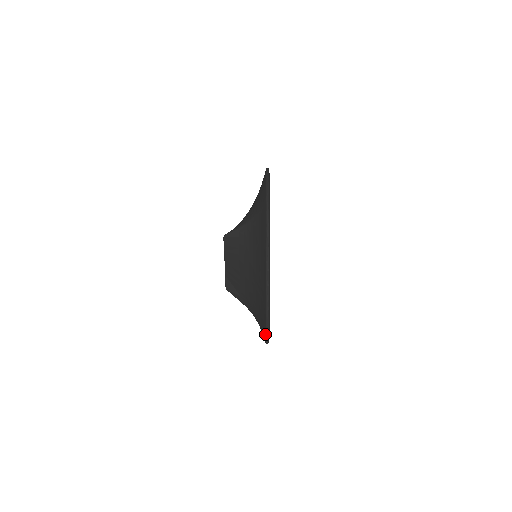
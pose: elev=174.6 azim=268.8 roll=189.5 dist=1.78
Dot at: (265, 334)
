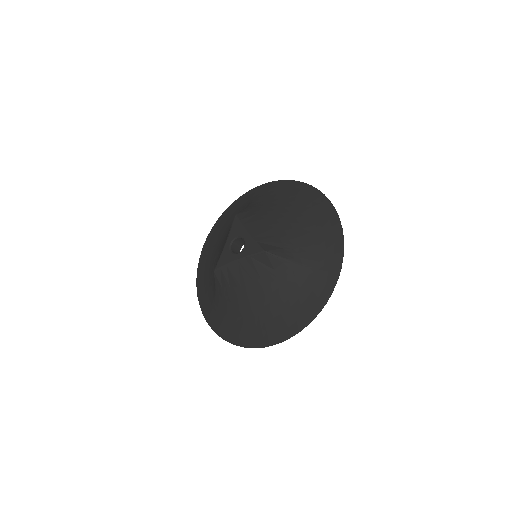
Dot at: (339, 229)
